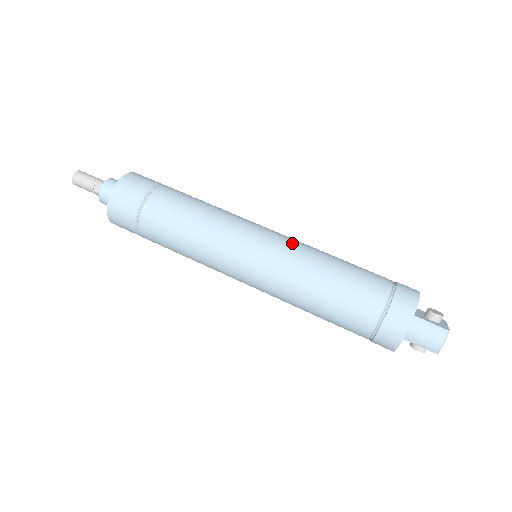
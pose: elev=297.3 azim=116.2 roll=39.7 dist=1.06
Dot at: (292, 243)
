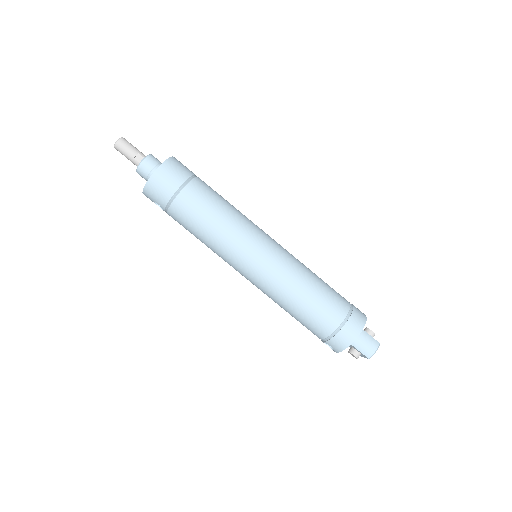
Dot at: occluded
